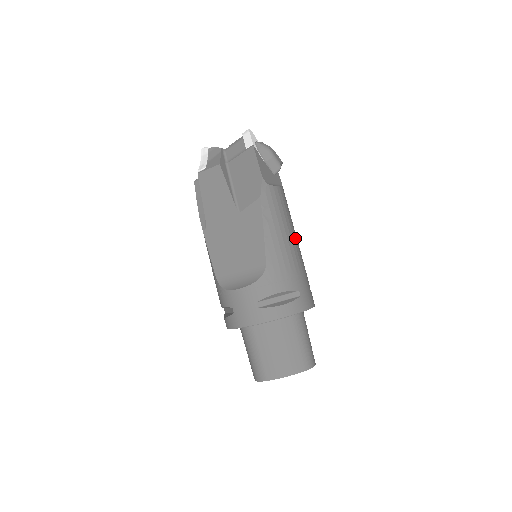
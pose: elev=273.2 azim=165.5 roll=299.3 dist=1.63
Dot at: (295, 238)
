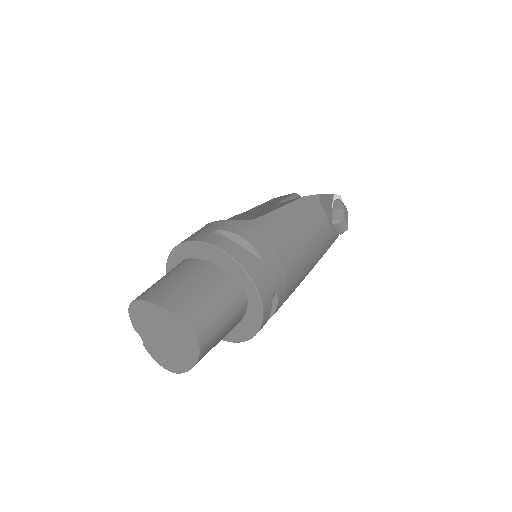
Dot at: (304, 252)
